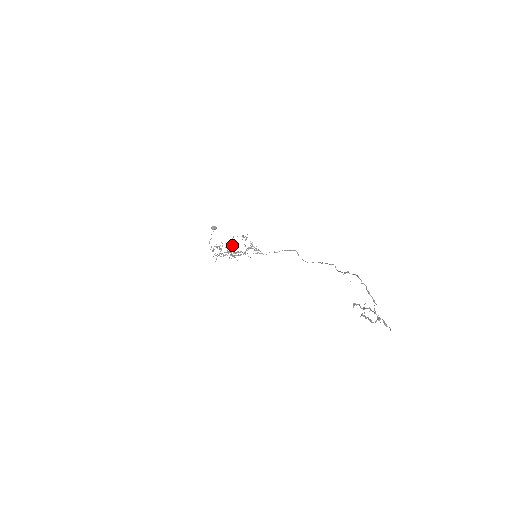
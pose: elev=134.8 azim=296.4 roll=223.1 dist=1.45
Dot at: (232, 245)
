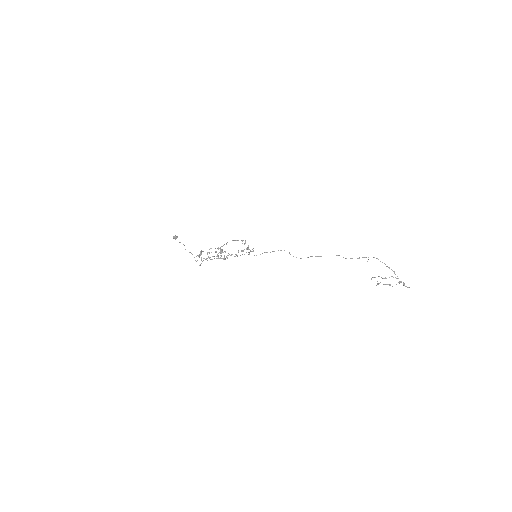
Dot at: occluded
